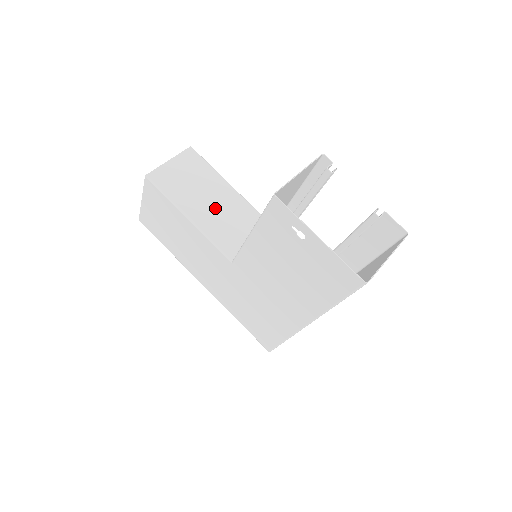
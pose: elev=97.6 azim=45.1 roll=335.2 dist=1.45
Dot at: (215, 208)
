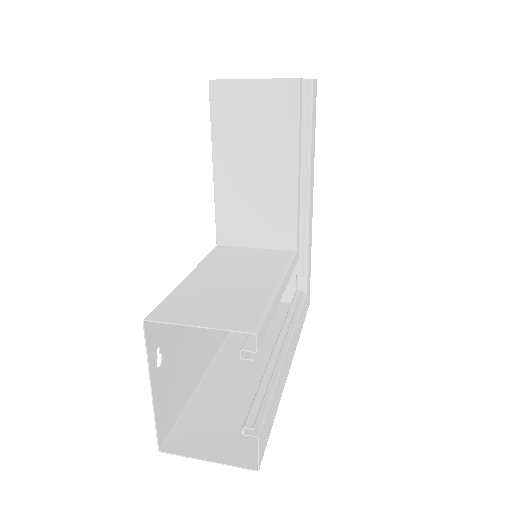
Dot at: (251, 181)
